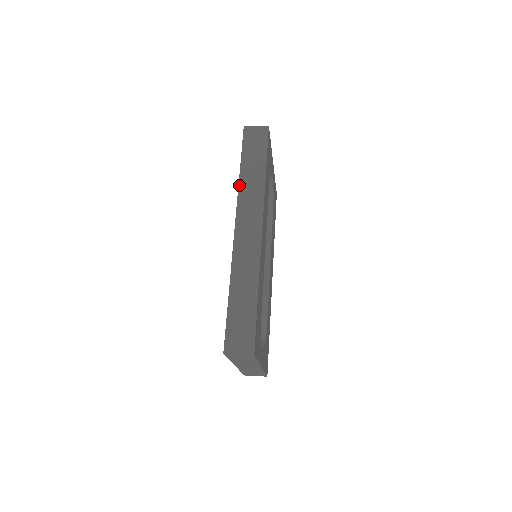
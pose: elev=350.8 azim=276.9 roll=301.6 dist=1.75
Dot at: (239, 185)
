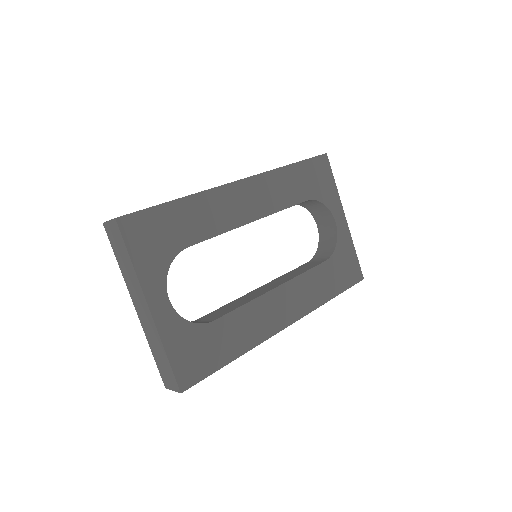
Dot at: occluded
